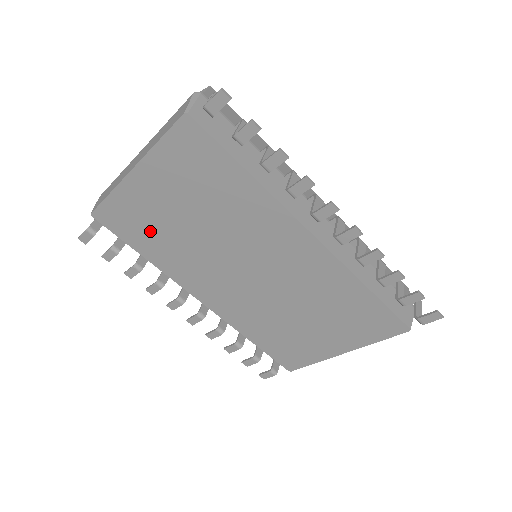
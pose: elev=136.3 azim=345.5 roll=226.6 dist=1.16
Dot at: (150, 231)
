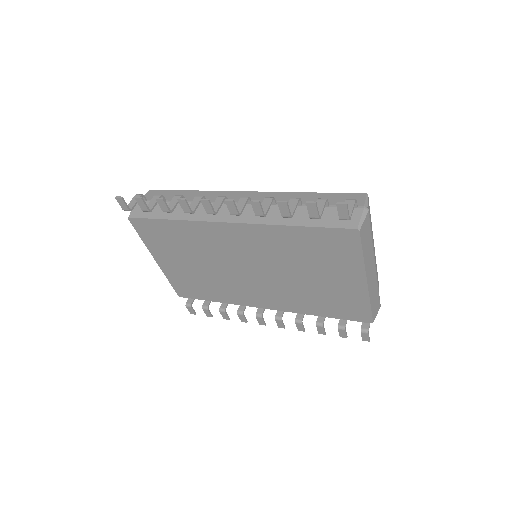
Dot at: (199, 285)
